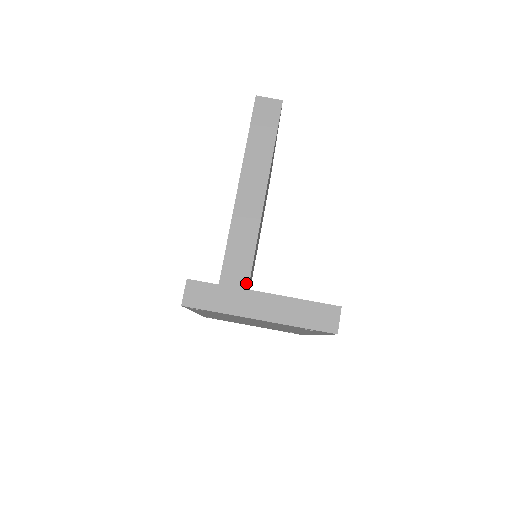
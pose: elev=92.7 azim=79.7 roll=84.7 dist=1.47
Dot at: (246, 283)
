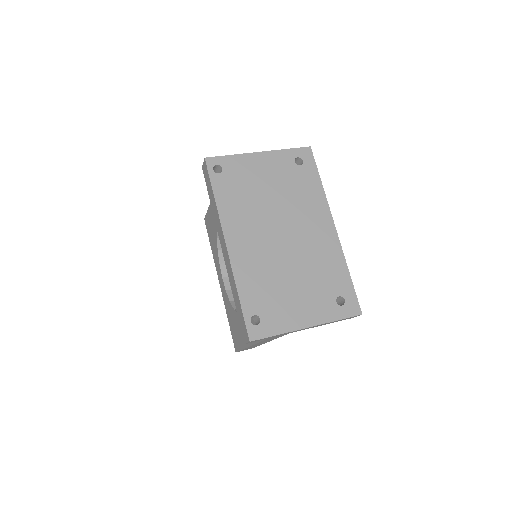
Dot at: occluded
